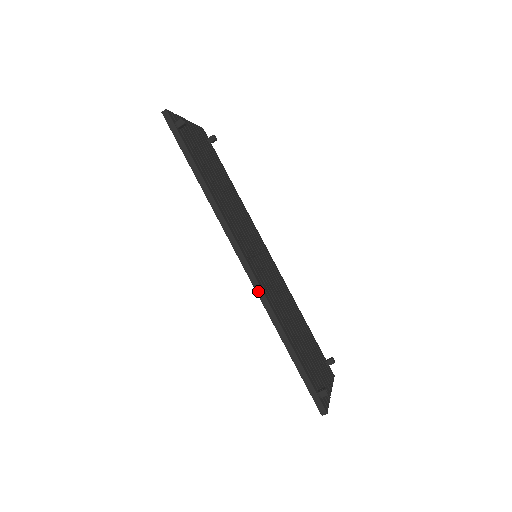
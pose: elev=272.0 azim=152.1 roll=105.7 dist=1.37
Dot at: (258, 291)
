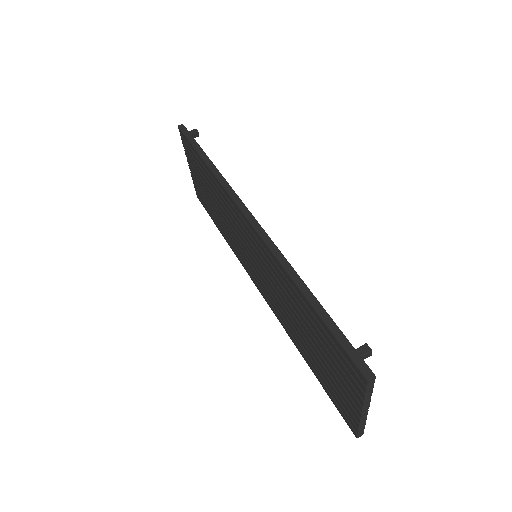
Dot at: (266, 241)
